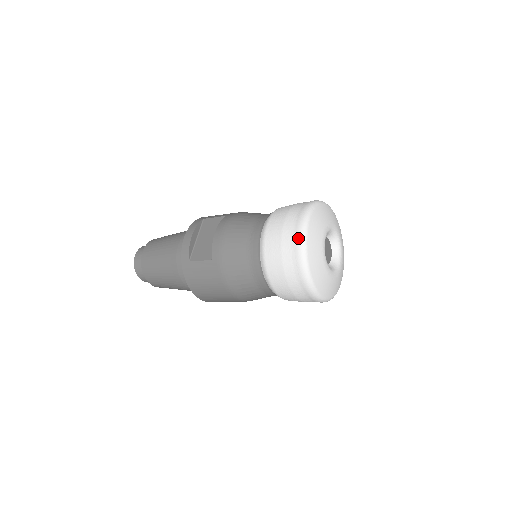
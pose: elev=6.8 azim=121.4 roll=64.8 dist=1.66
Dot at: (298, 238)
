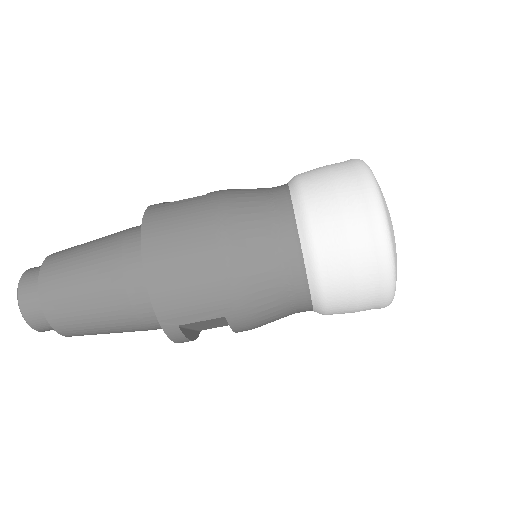
Dot at: occluded
